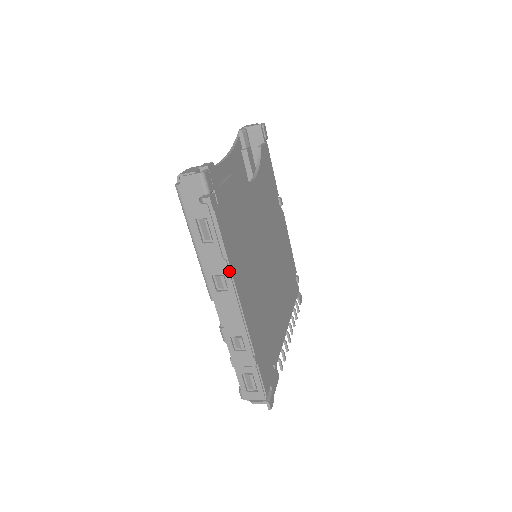
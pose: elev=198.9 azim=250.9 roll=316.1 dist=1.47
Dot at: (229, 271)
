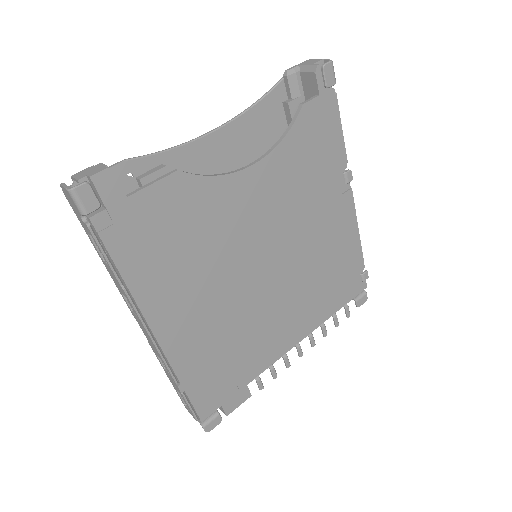
Dot at: (130, 300)
